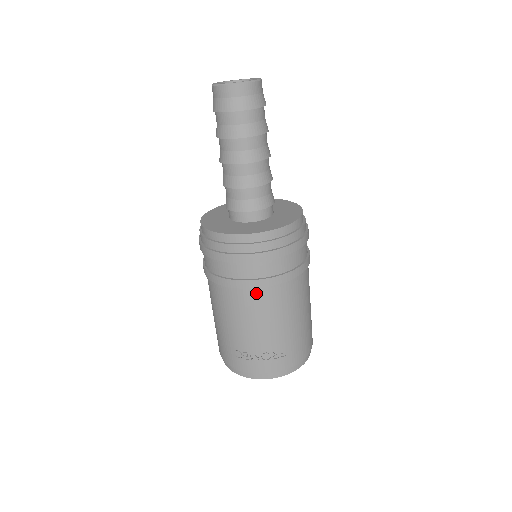
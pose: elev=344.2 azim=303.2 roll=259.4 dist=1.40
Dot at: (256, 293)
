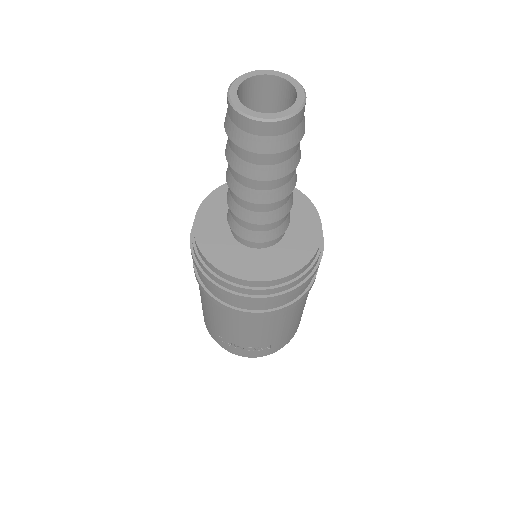
Dot at: (250, 317)
